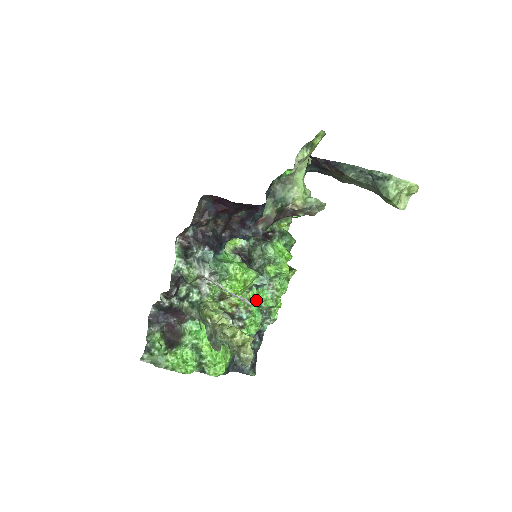
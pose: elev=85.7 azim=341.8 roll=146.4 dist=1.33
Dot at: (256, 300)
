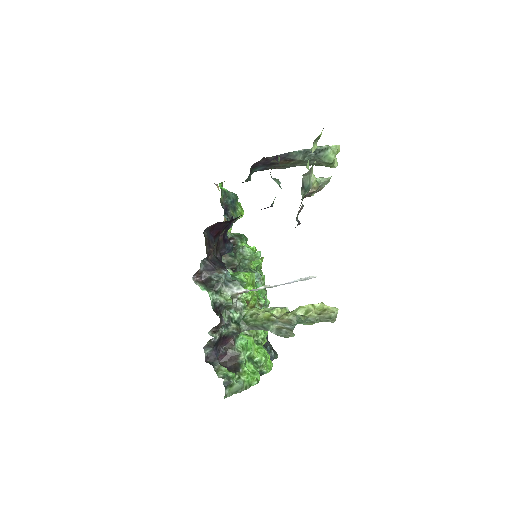
Dot at: occluded
